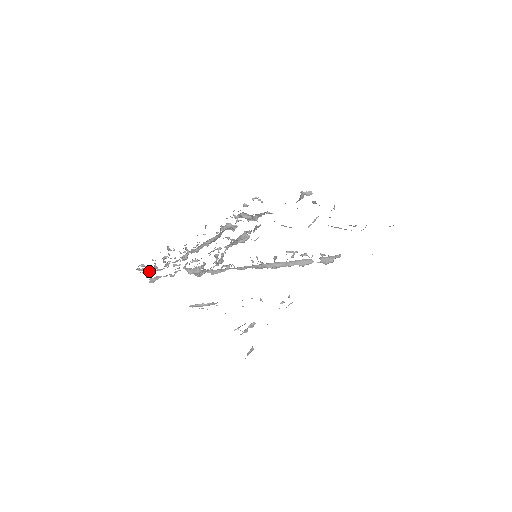
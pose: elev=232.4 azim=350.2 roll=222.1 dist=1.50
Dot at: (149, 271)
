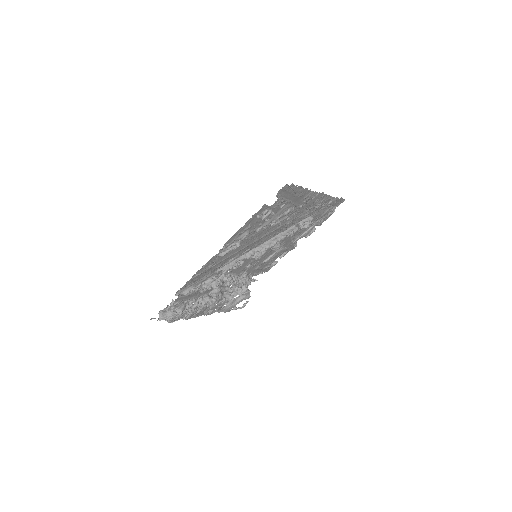
Dot at: (171, 316)
